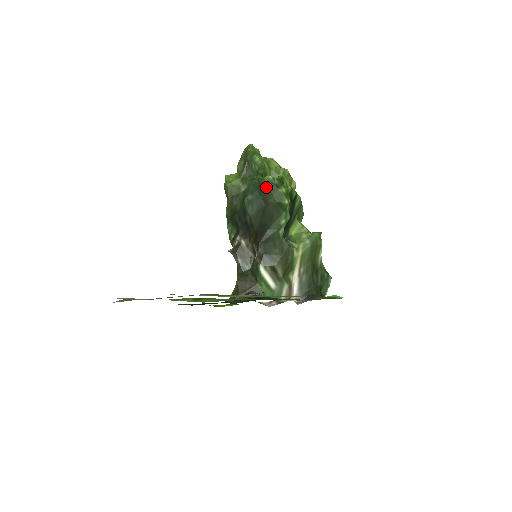
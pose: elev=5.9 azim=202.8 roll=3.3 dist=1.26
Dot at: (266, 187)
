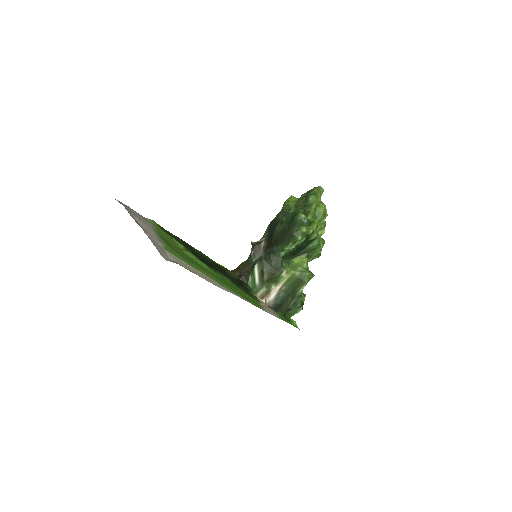
Dot at: (296, 220)
